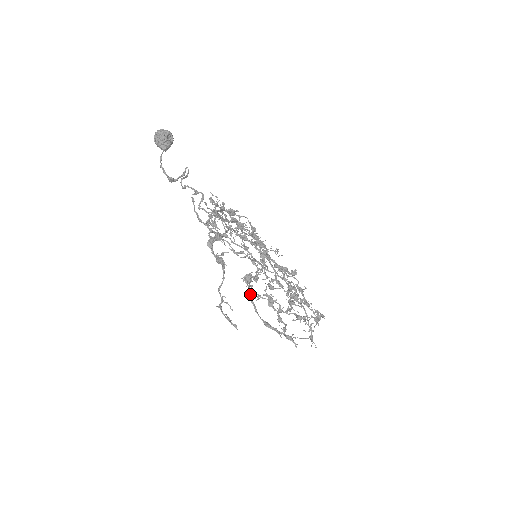
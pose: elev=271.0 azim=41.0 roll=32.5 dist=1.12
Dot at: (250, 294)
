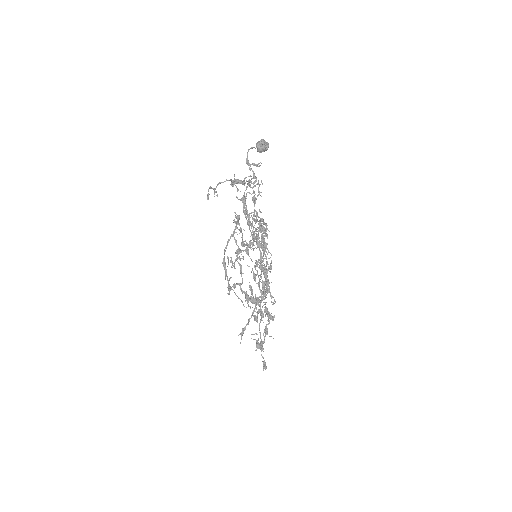
Dot at: (232, 235)
